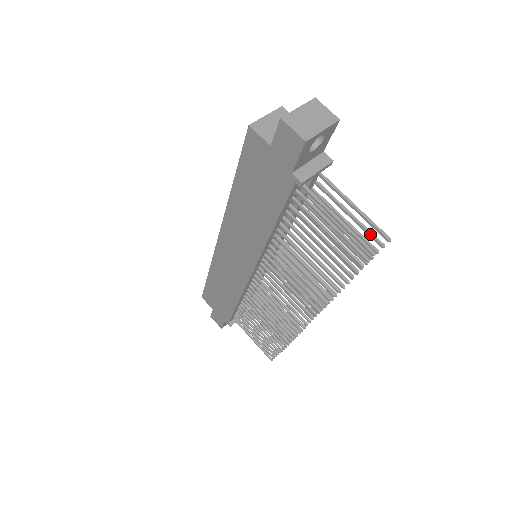
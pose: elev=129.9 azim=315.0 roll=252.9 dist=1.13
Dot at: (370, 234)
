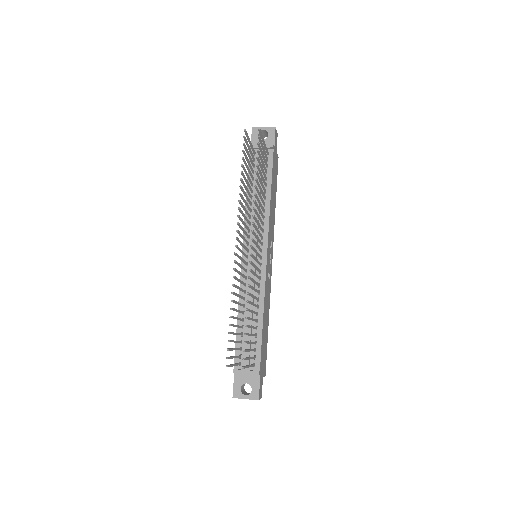
Dot at: (260, 140)
